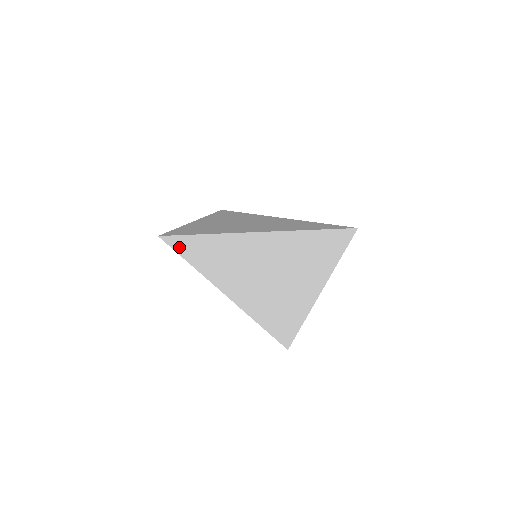
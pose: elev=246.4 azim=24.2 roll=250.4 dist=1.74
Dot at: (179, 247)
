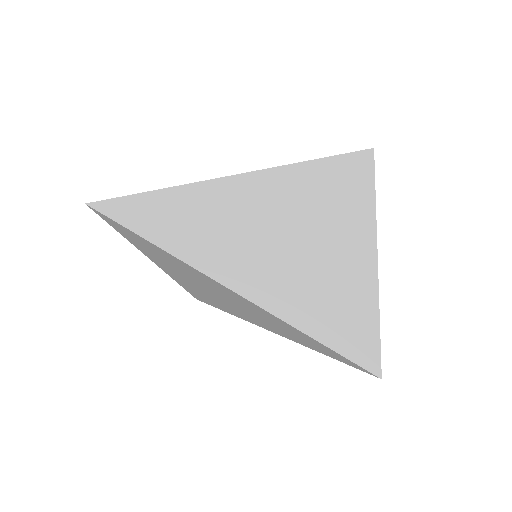
Dot at: (123, 215)
